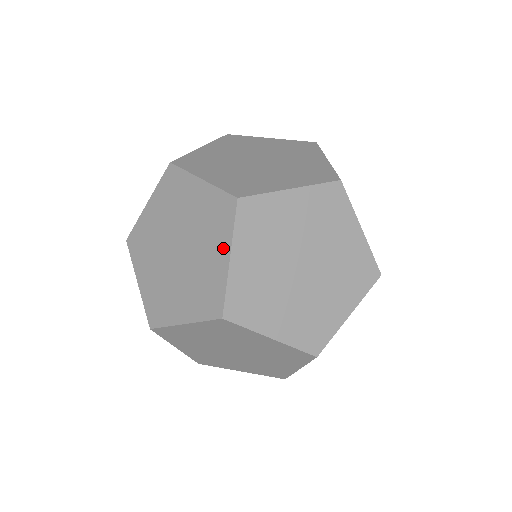
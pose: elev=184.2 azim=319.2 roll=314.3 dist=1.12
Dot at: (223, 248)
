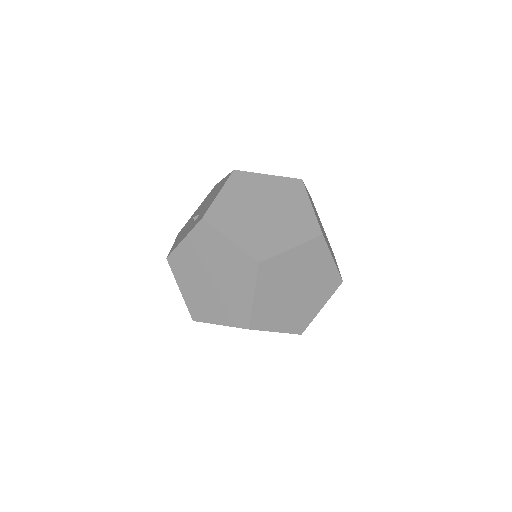
Dot at: (293, 241)
